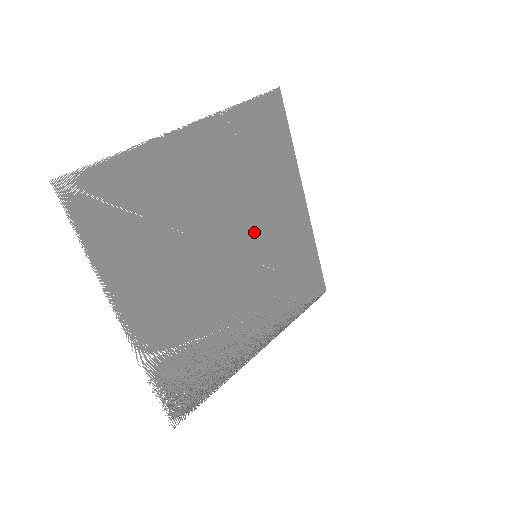
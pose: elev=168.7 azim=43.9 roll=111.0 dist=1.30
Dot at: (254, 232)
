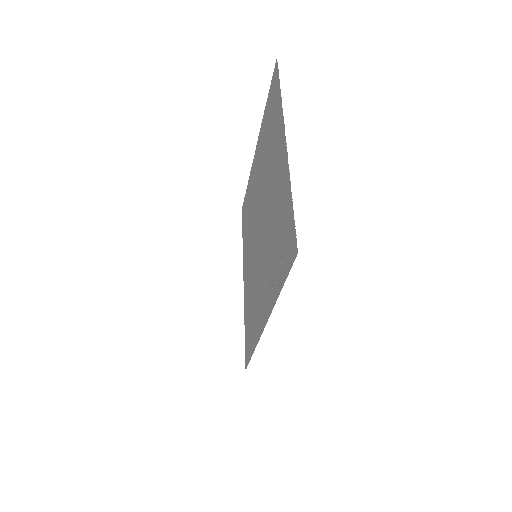
Dot at: (254, 242)
